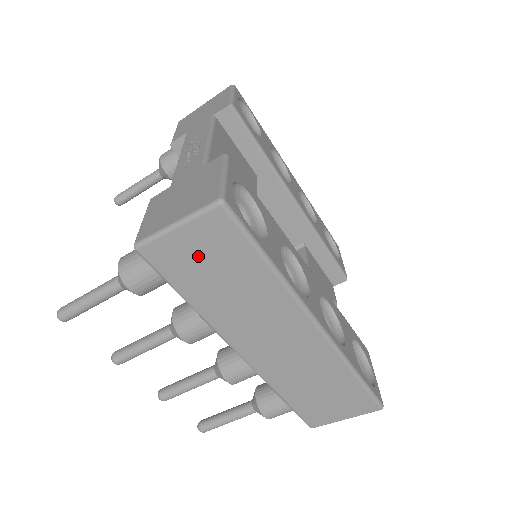
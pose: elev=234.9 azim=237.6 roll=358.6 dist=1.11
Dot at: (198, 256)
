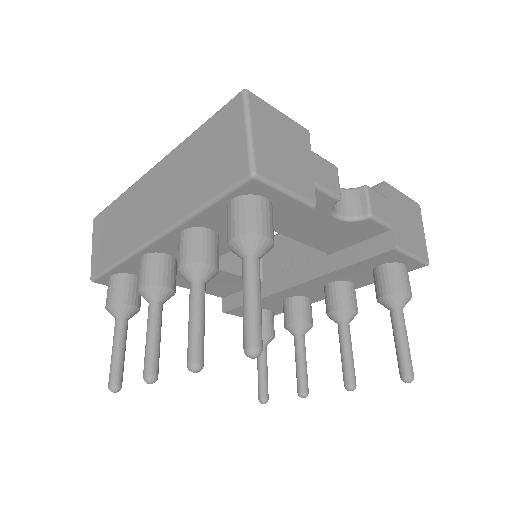
Dot at: (103, 242)
